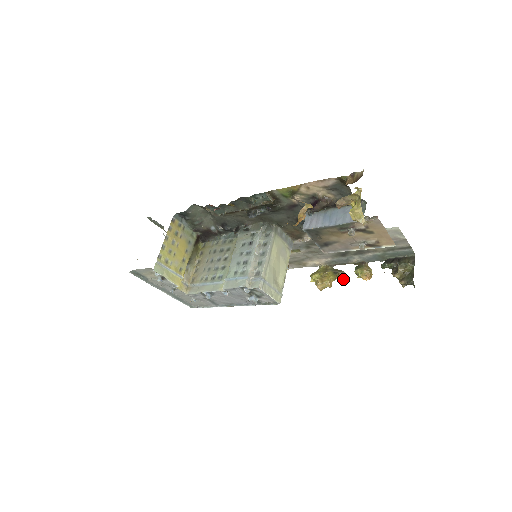
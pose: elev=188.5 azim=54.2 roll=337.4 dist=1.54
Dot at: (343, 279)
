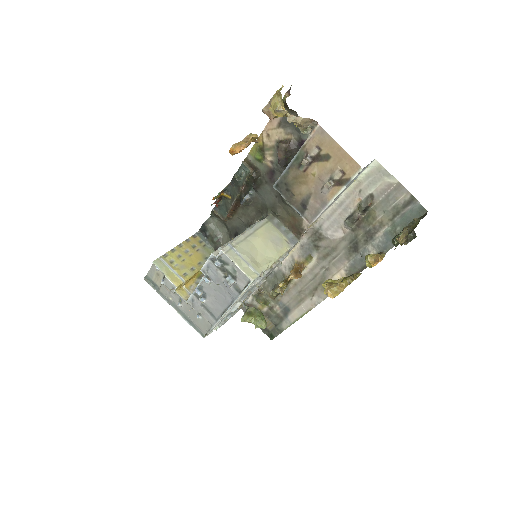
Dot at: (356, 278)
